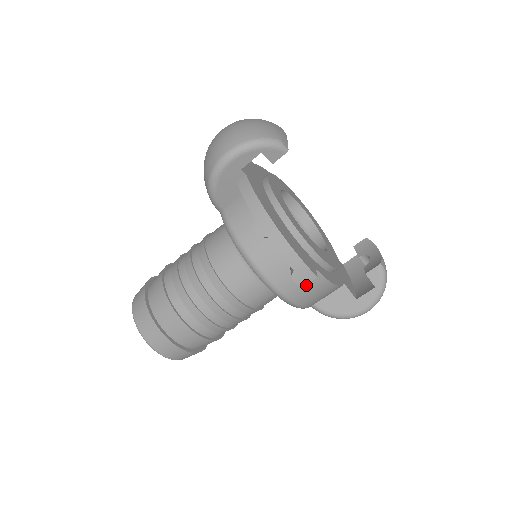
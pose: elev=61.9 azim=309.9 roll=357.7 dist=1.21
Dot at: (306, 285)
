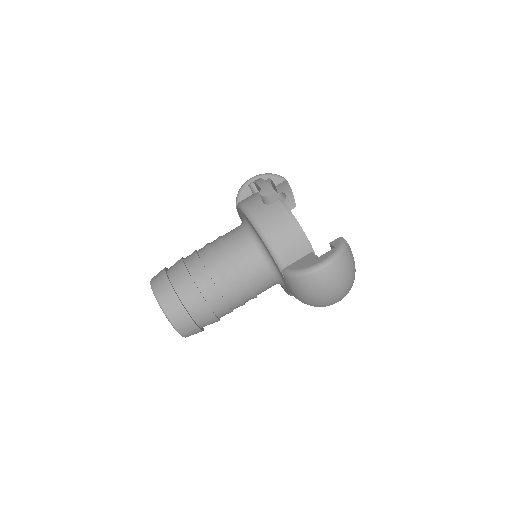
Dot at: (271, 212)
